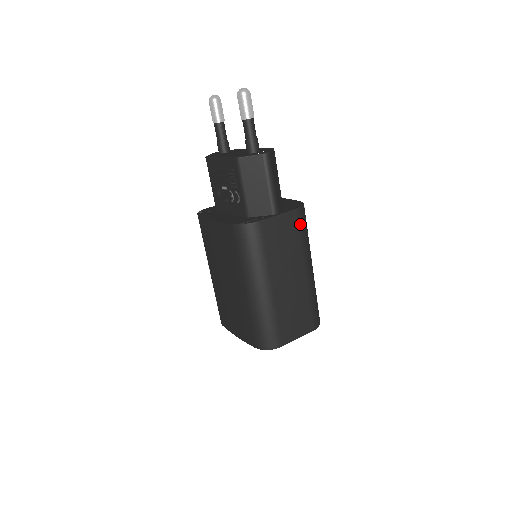
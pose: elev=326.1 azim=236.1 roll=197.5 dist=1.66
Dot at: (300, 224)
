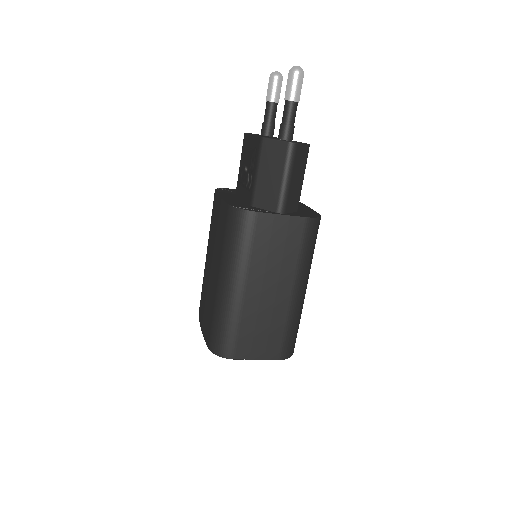
Dot at: (305, 236)
